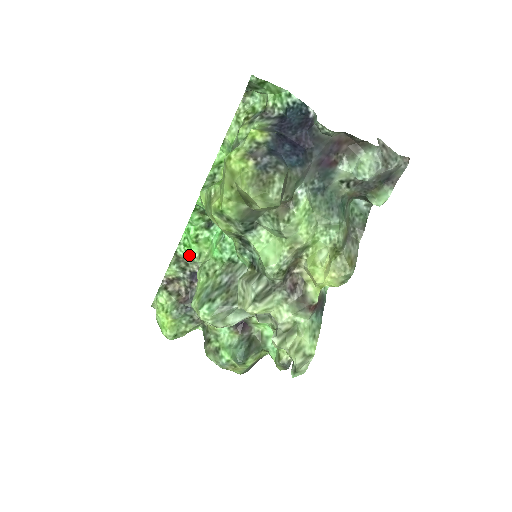
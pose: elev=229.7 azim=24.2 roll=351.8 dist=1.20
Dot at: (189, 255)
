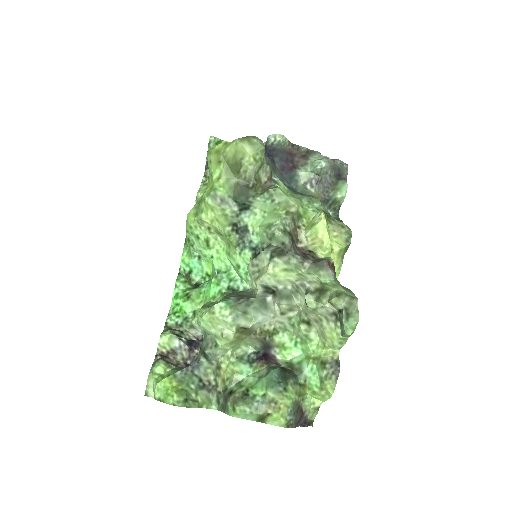
Dot at: (182, 319)
